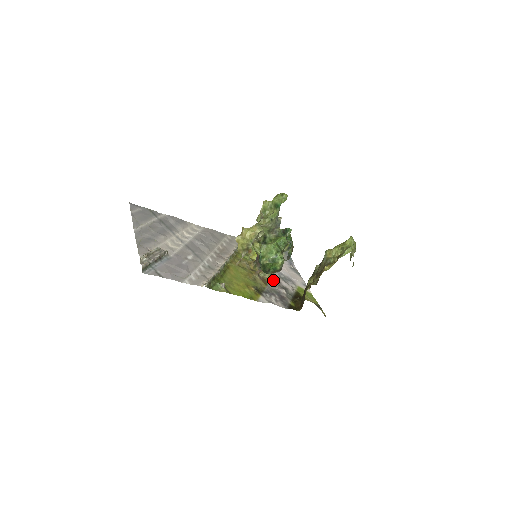
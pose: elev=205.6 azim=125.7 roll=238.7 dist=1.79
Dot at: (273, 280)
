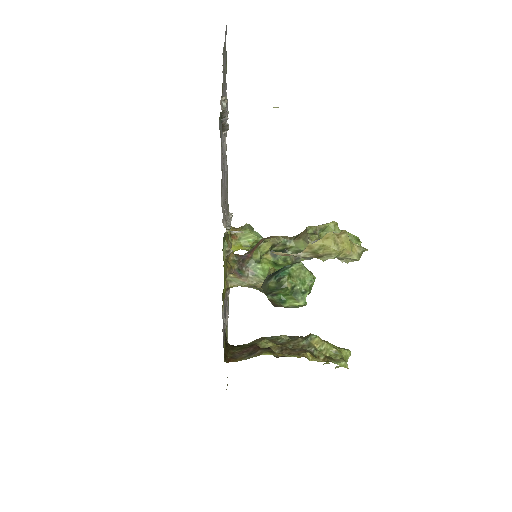
Dot at: occluded
